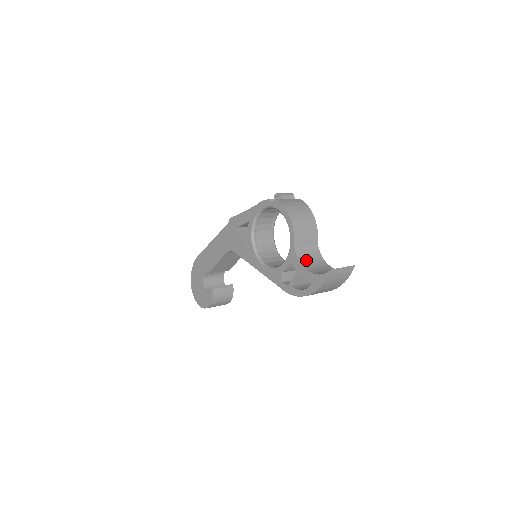
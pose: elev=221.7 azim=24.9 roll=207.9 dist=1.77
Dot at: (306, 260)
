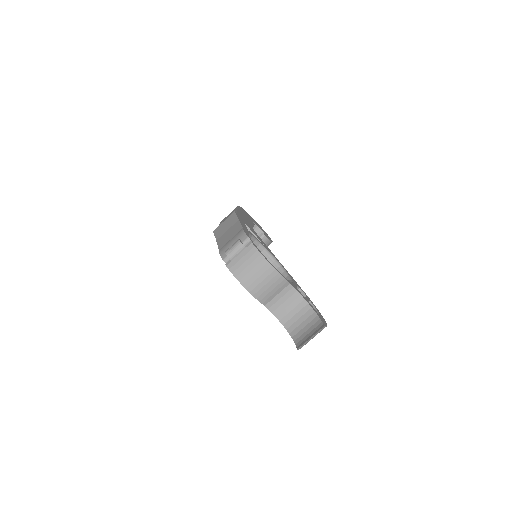
Dot at: (283, 311)
